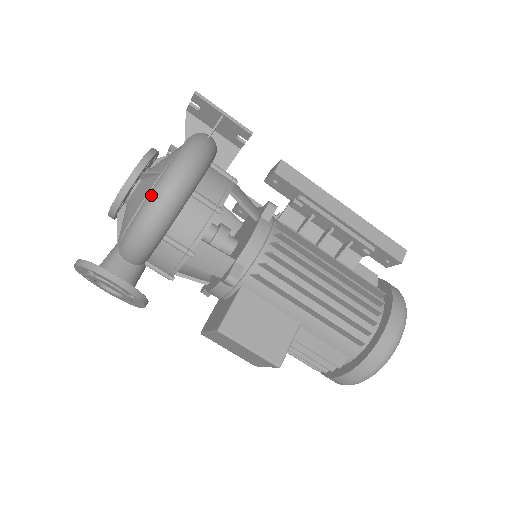
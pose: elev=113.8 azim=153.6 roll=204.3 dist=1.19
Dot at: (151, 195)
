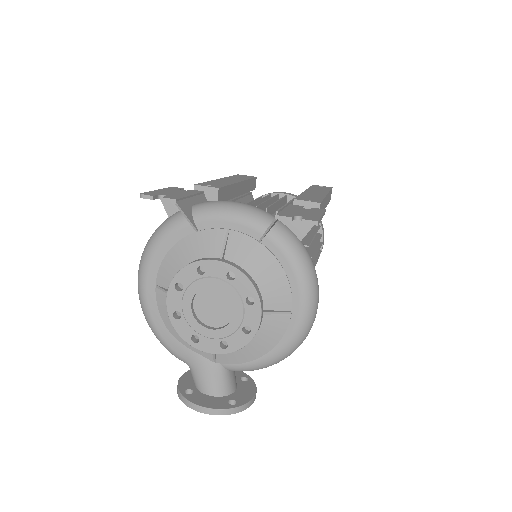
Dot at: (297, 341)
